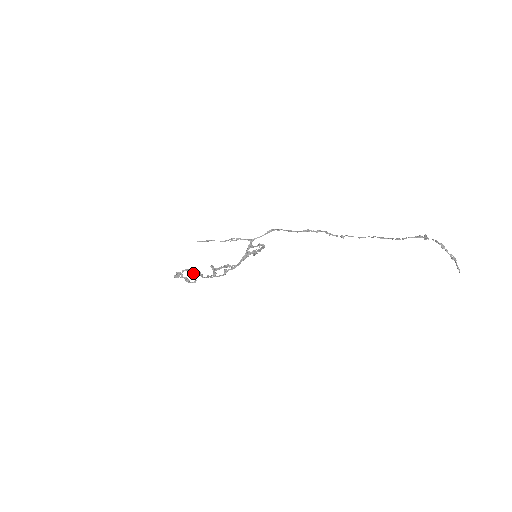
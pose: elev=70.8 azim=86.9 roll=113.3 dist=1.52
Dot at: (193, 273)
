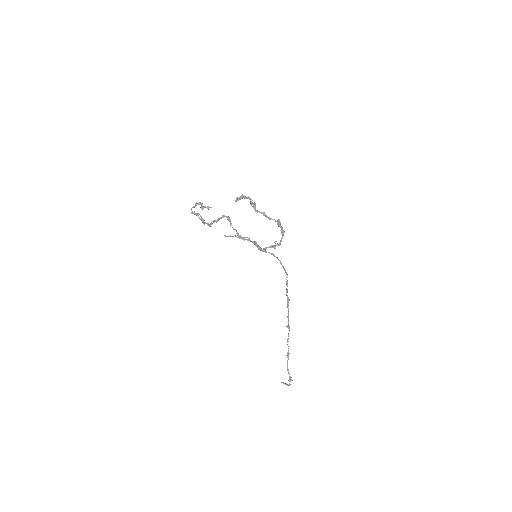
Dot at: occluded
